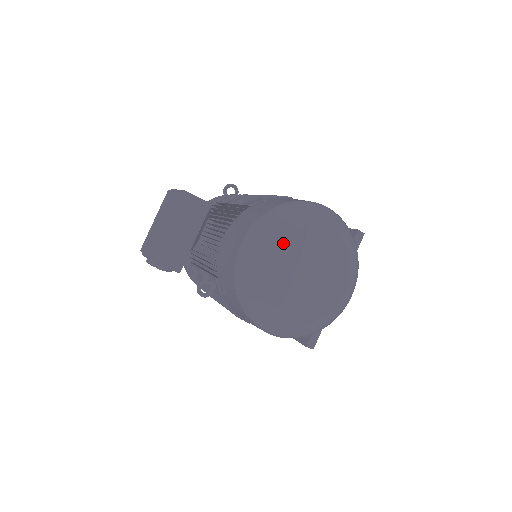
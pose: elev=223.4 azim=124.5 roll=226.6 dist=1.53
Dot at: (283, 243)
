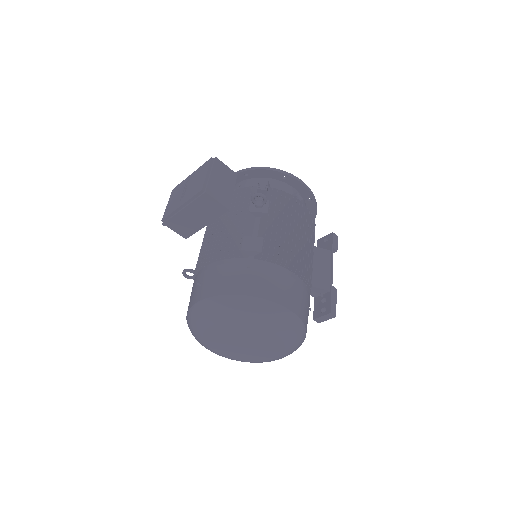
Dot at: (226, 324)
